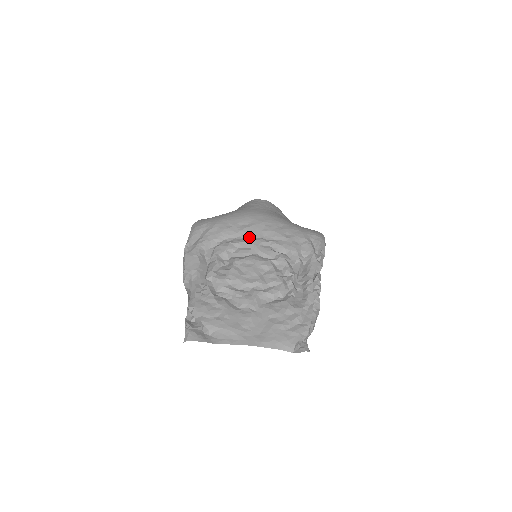
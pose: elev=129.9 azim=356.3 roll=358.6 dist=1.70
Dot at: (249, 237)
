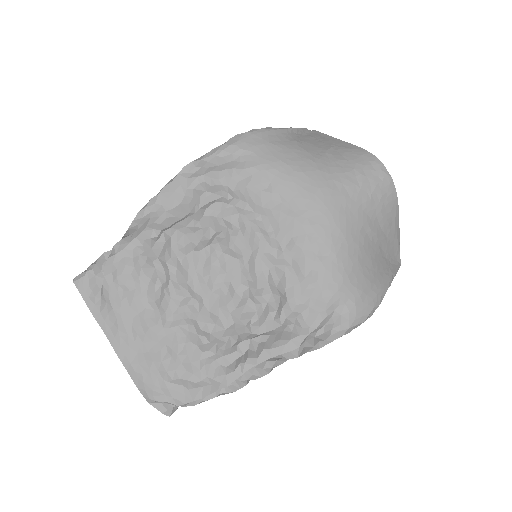
Dot at: (269, 228)
